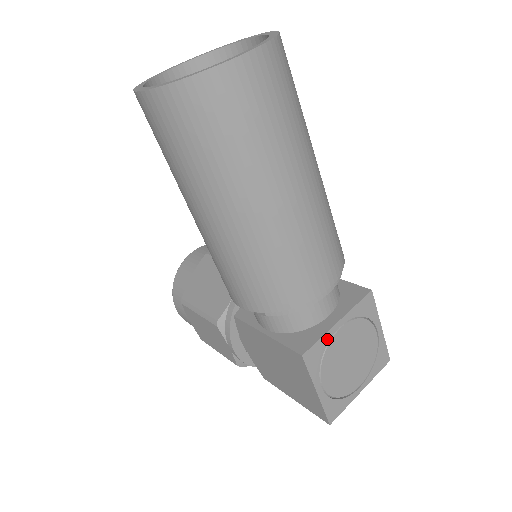
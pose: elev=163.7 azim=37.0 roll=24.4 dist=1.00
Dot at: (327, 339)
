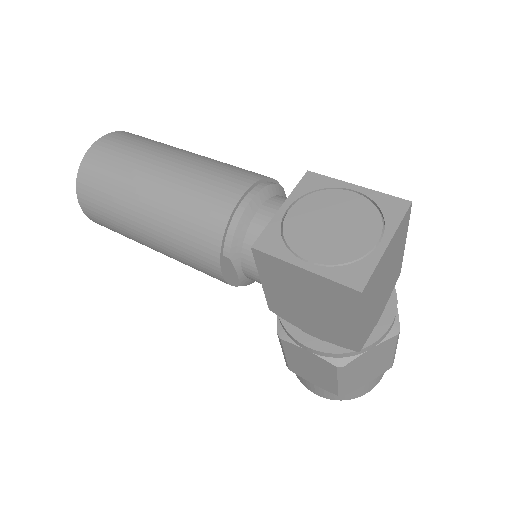
Dot at: (277, 224)
